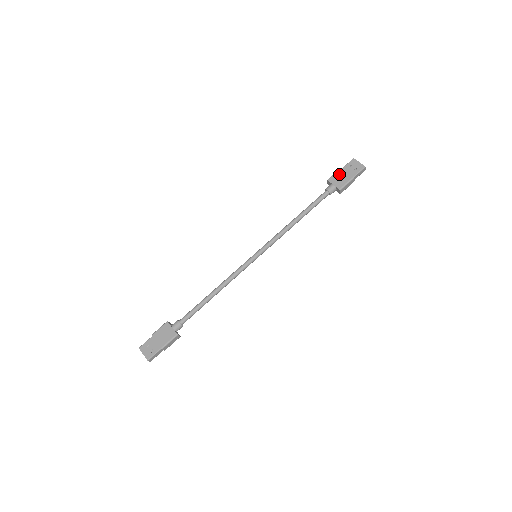
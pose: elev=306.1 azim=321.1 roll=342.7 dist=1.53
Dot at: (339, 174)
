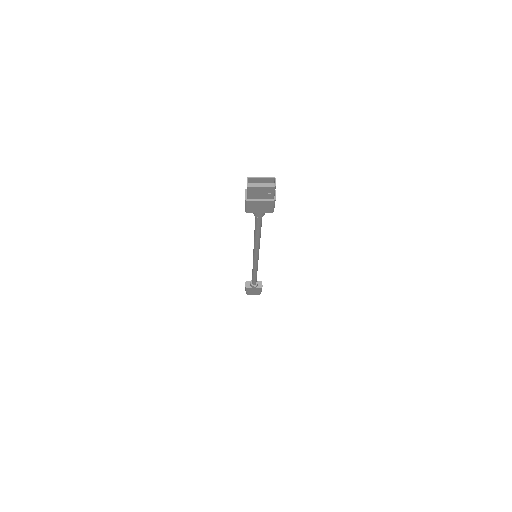
Dot at: occluded
